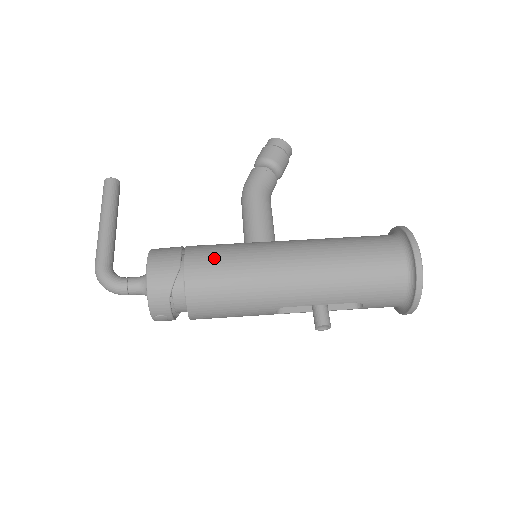
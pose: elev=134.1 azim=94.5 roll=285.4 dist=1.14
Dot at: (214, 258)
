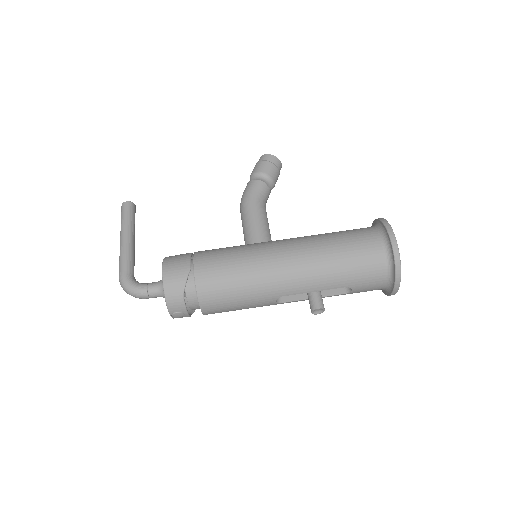
Dot at: (219, 259)
